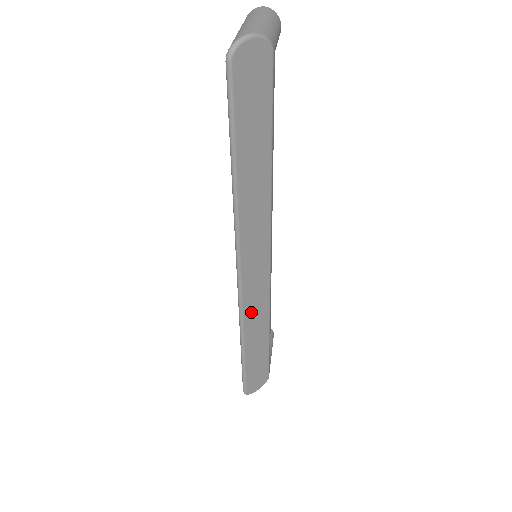
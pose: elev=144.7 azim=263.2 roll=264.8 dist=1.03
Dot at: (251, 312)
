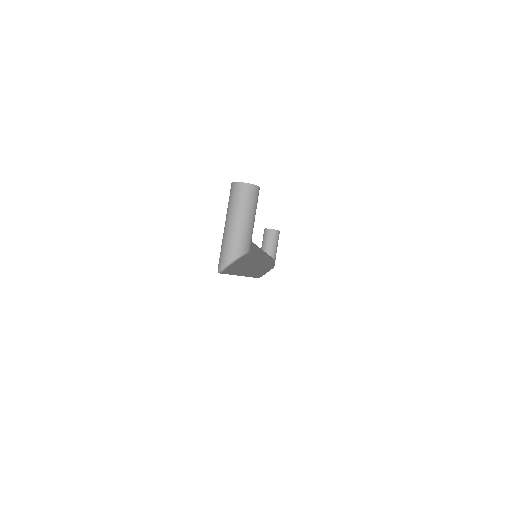
Dot at: occluded
